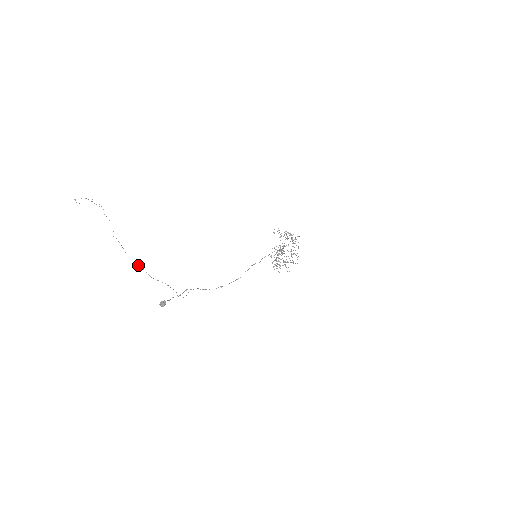
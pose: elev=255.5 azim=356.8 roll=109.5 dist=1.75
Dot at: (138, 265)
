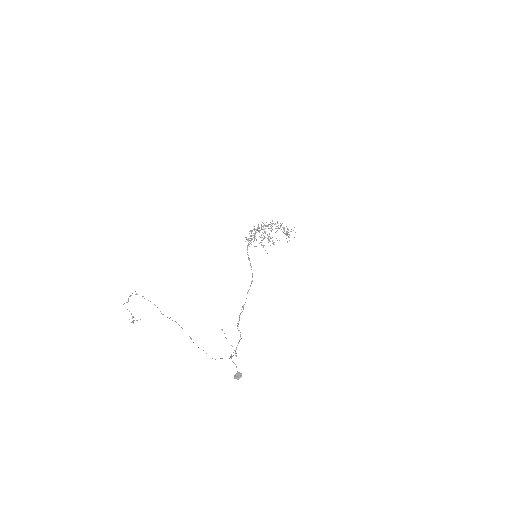
Dot at: occluded
